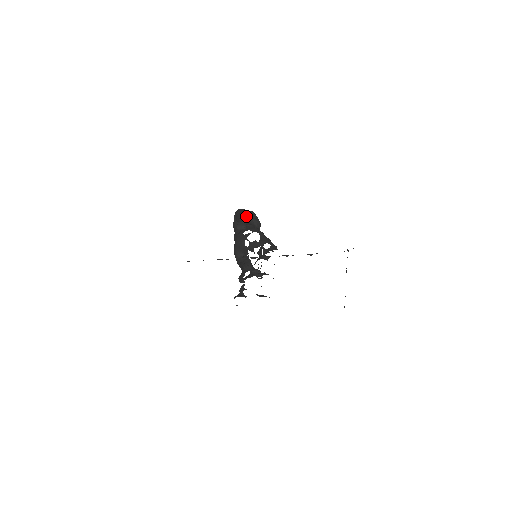
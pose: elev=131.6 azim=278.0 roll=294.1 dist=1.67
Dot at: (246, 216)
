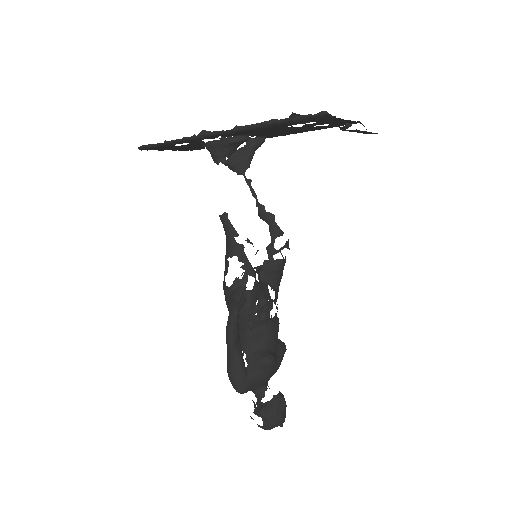
Dot at: occluded
